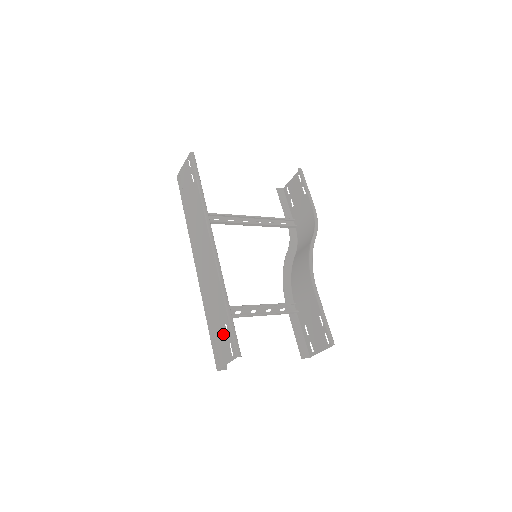
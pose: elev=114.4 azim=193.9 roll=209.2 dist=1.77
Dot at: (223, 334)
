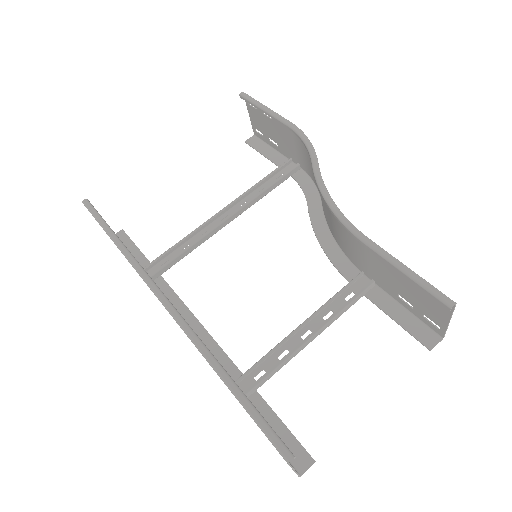
Dot at: occluded
